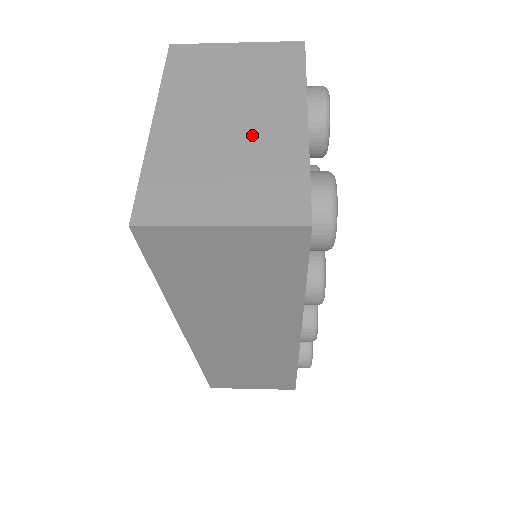
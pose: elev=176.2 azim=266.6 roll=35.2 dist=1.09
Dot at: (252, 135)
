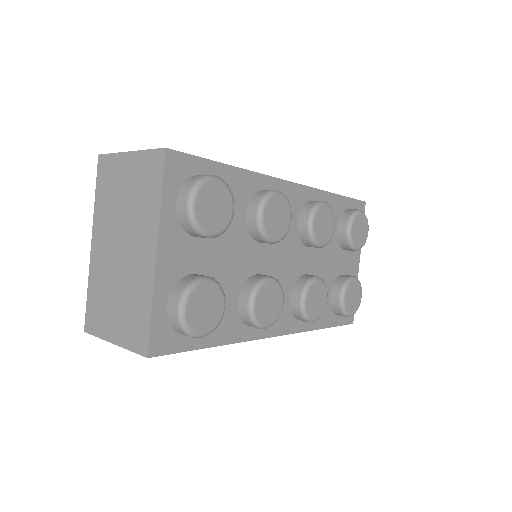
Dot at: (129, 266)
